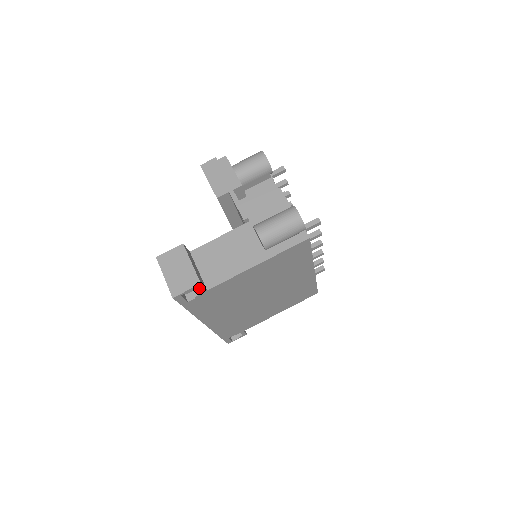
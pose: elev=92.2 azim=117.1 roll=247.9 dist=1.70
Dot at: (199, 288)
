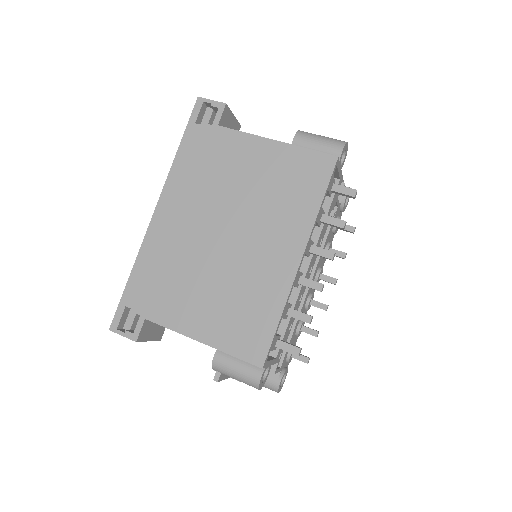
Dot at: (219, 111)
